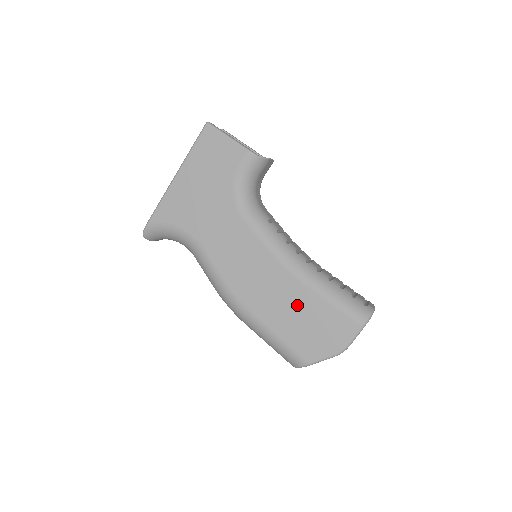
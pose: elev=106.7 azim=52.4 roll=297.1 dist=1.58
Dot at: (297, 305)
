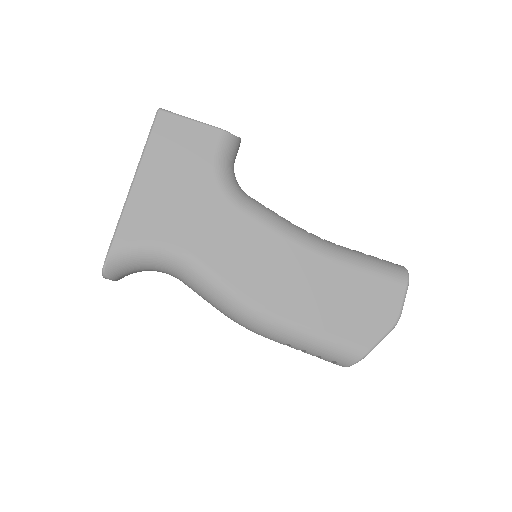
Dot at: (334, 287)
